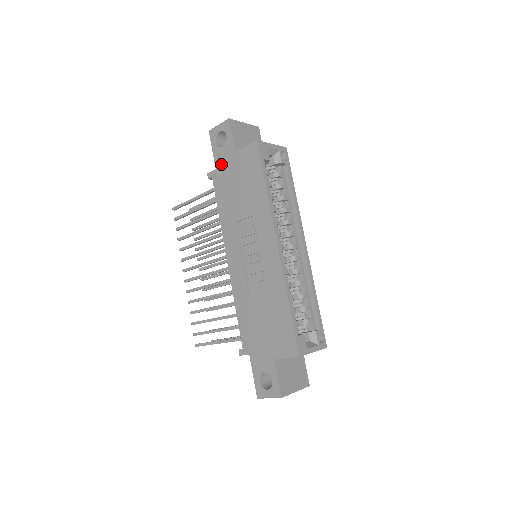
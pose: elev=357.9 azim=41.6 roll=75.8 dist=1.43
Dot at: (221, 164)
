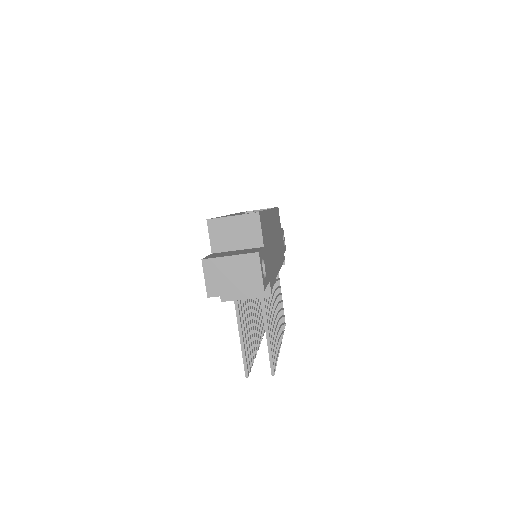
Dot at: occluded
